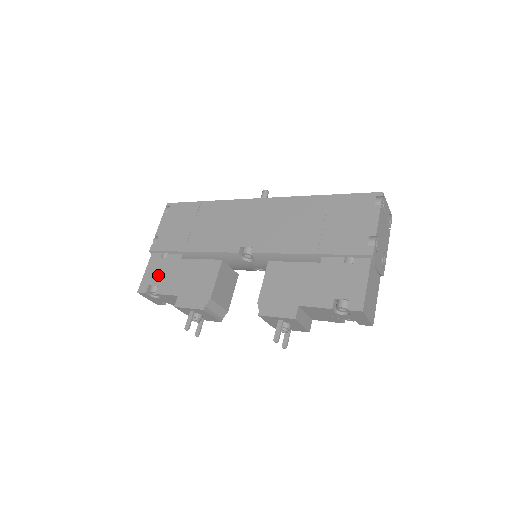
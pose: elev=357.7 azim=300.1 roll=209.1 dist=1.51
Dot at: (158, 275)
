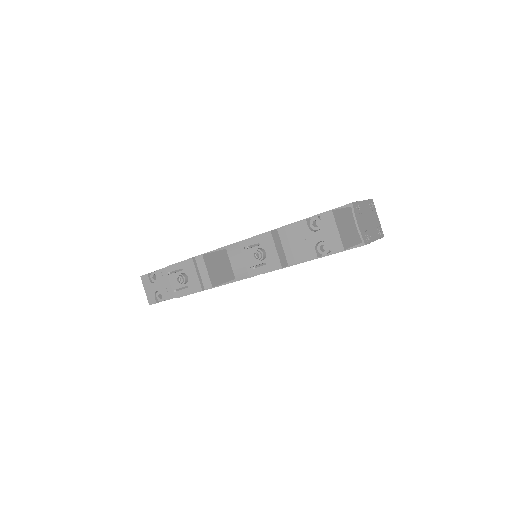
Dot at: occluded
